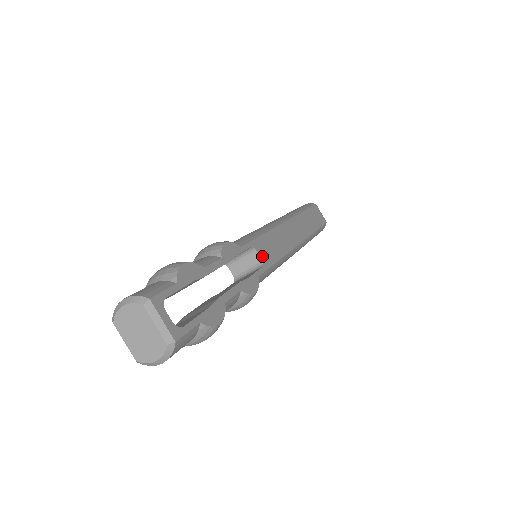
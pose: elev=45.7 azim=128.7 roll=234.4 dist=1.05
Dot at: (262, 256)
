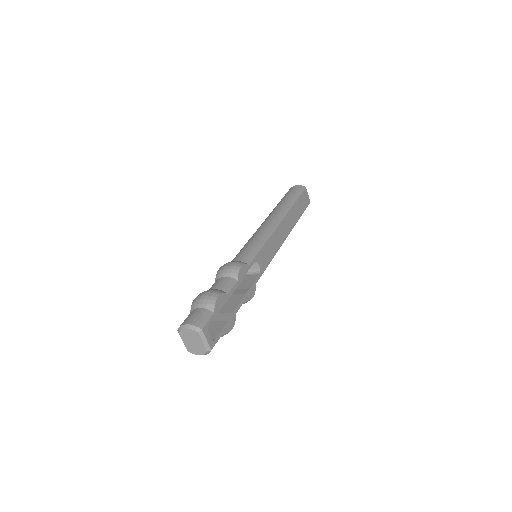
Dot at: (261, 265)
